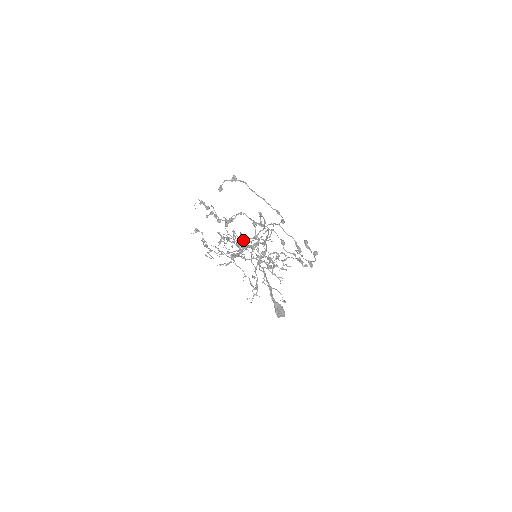
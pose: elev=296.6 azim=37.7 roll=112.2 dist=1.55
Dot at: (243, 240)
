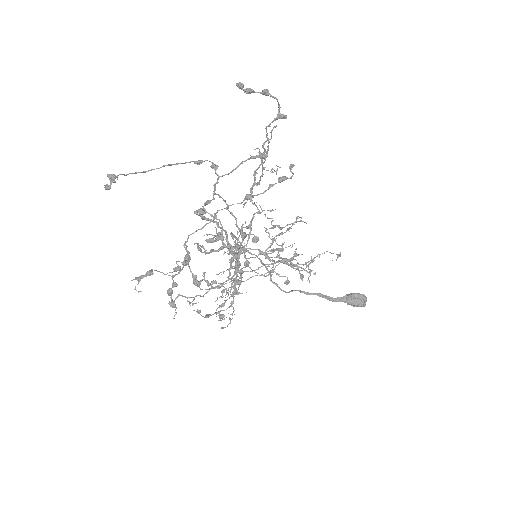
Dot at: (216, 235)
